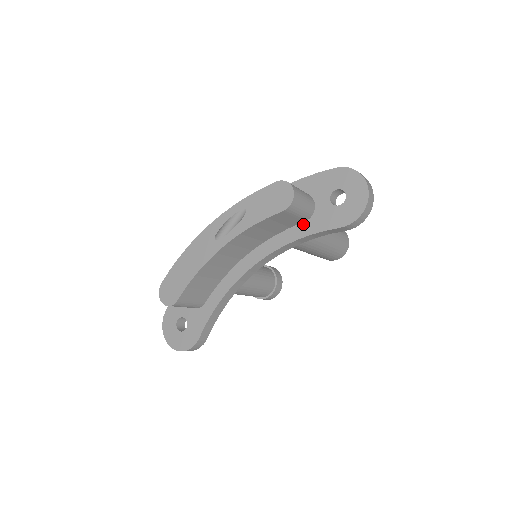
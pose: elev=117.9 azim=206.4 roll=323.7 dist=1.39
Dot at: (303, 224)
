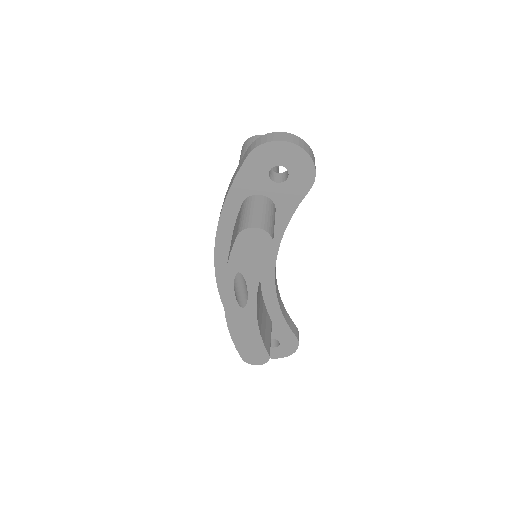
Dot at: (276, 217)
